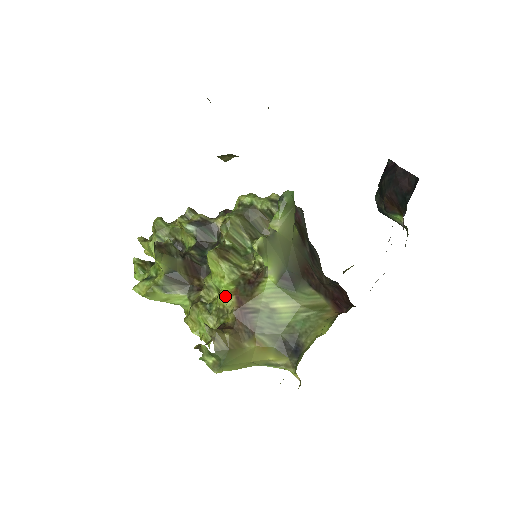
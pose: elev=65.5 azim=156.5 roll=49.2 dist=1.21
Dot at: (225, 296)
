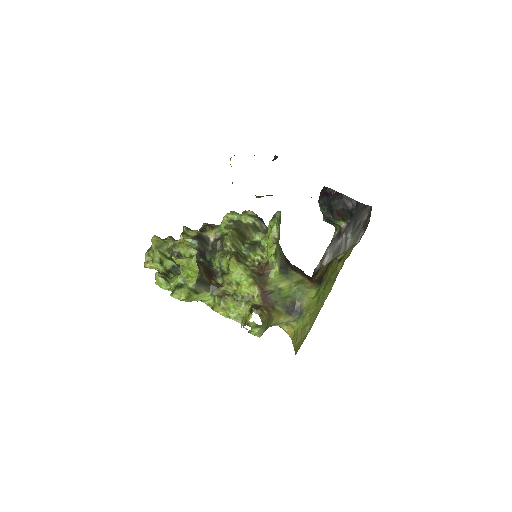
Dot at: (250, 287)
